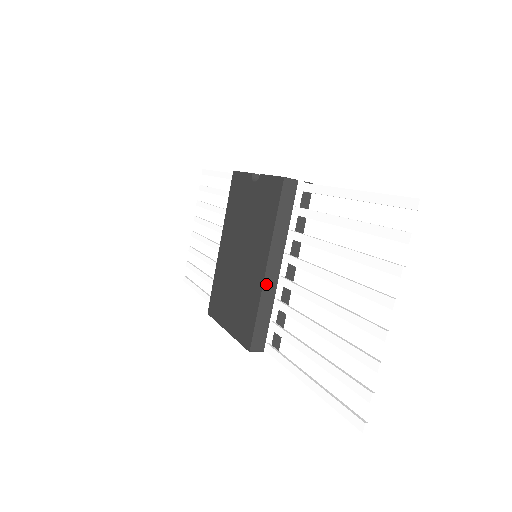
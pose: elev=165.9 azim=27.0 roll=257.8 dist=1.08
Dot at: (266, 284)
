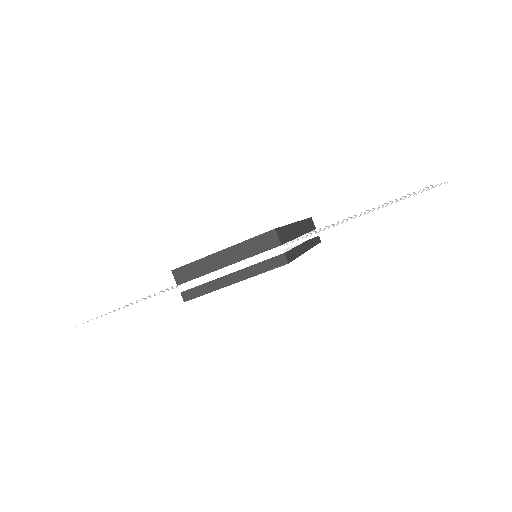
Dot at: (294, 226)
